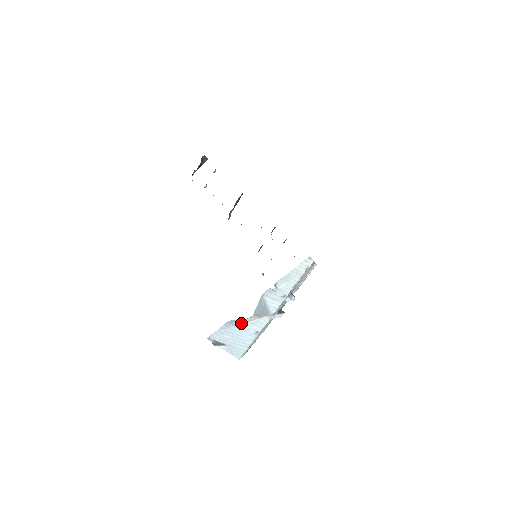
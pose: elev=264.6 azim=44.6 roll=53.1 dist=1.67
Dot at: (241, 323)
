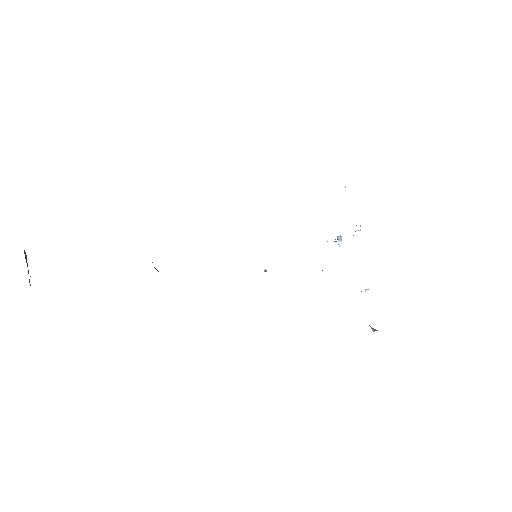
Dot at: occluded
